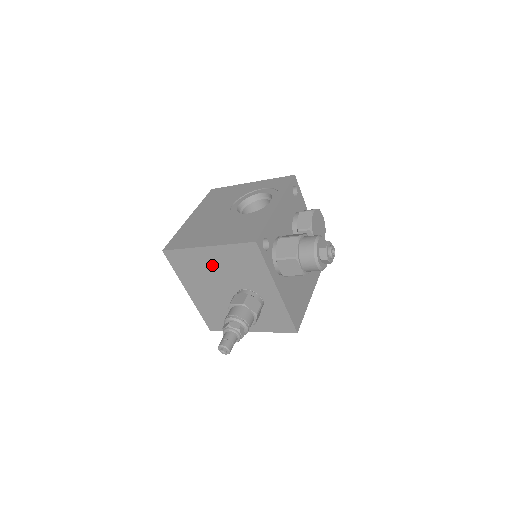
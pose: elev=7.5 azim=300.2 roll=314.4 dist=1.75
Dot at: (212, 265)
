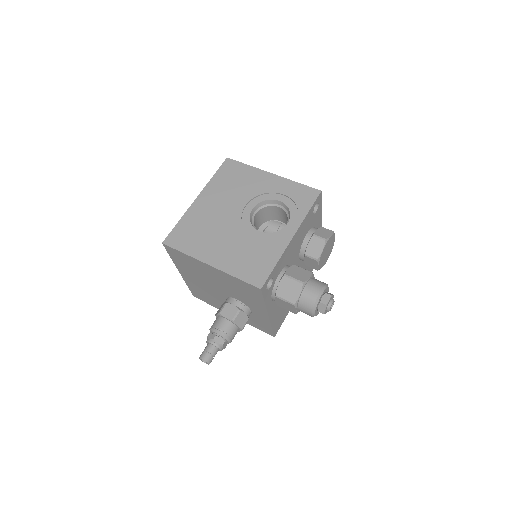
Dot at: (211, 275)
